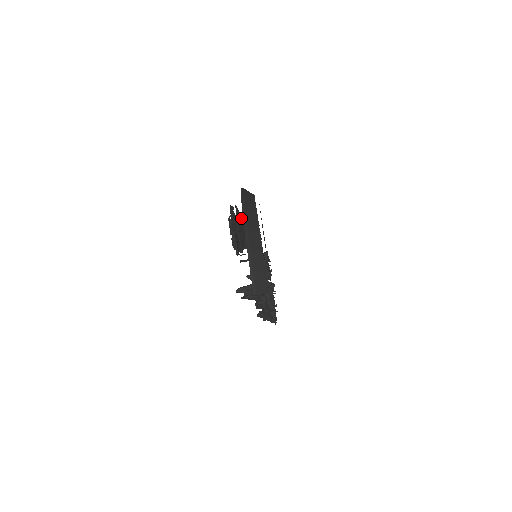
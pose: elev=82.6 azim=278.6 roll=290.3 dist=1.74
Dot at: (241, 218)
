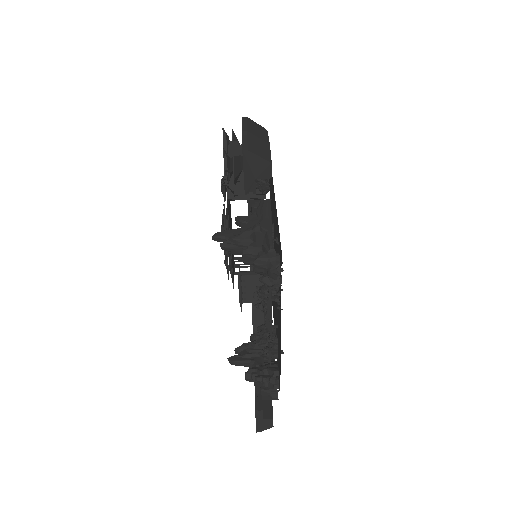
Dot at: occluded
